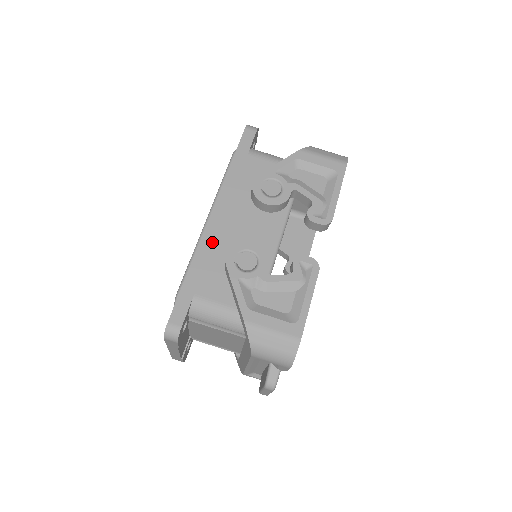
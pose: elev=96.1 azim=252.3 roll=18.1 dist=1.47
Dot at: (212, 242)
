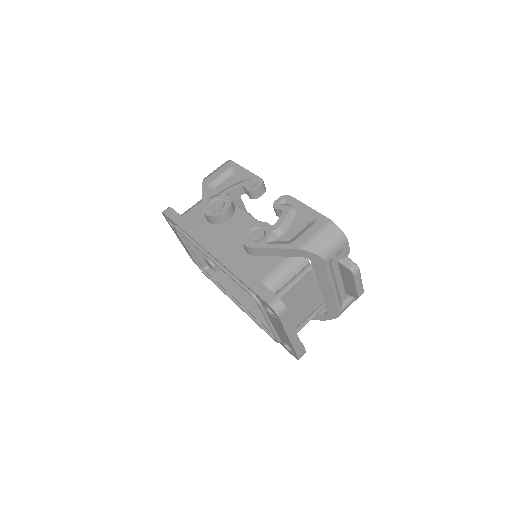
Dot at: (229, 258)
